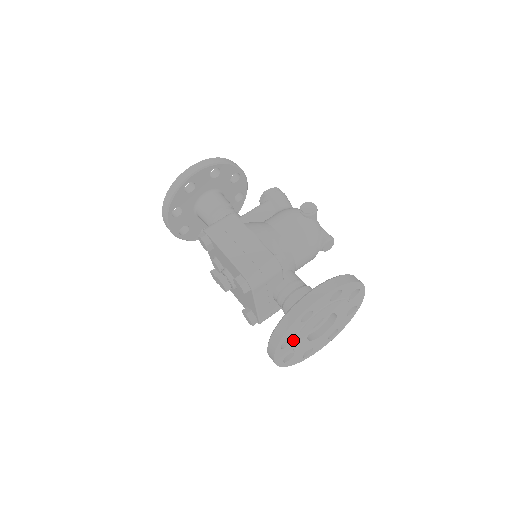
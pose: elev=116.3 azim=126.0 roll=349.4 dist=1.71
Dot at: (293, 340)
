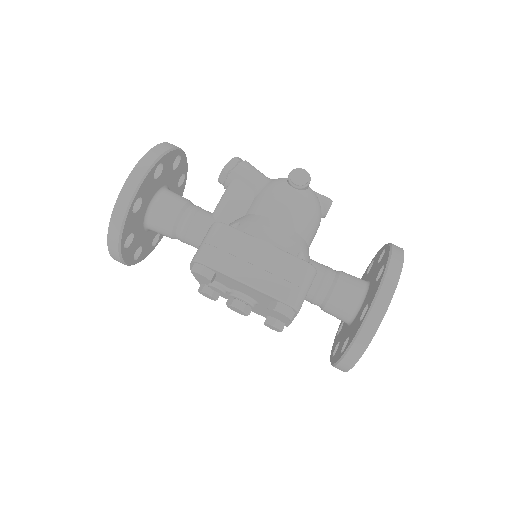
Dot at: occluded
